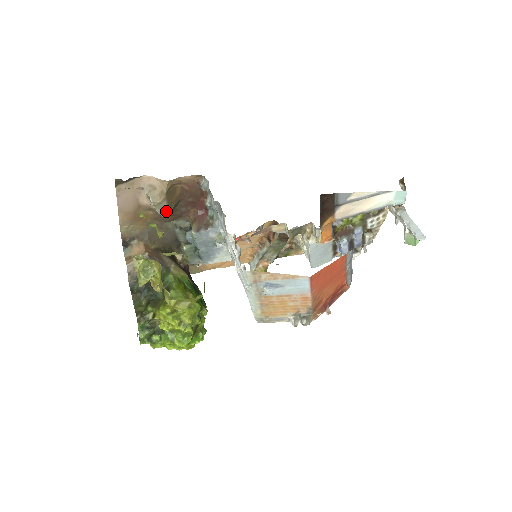
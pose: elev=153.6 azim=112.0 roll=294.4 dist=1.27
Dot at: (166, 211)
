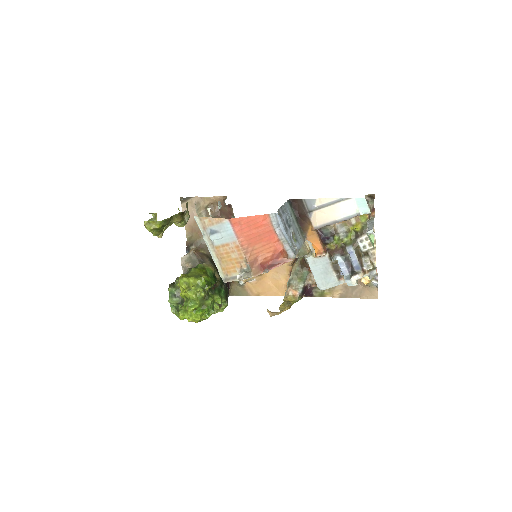
Dot at: occluded
